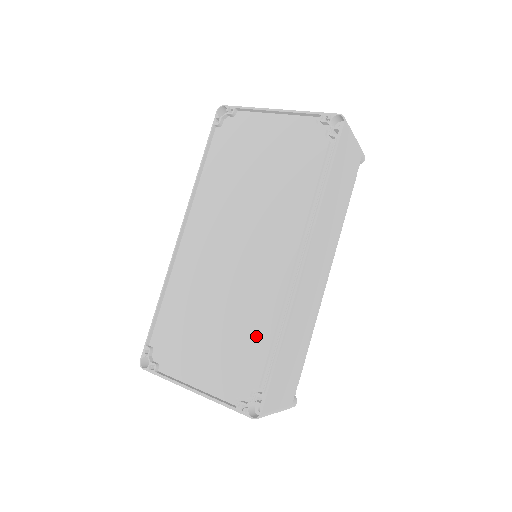
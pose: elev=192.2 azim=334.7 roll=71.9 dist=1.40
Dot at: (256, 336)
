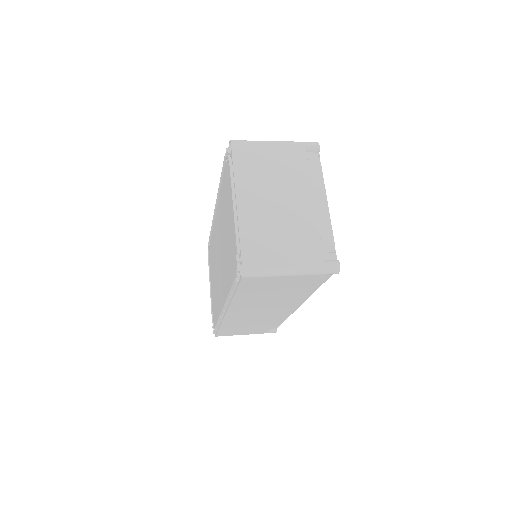
Dot at: (216, 309)
